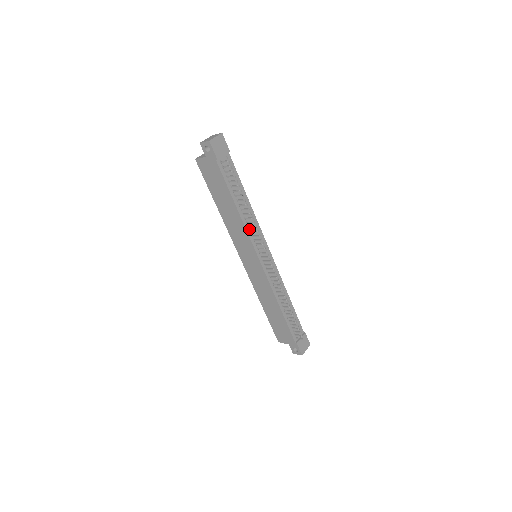
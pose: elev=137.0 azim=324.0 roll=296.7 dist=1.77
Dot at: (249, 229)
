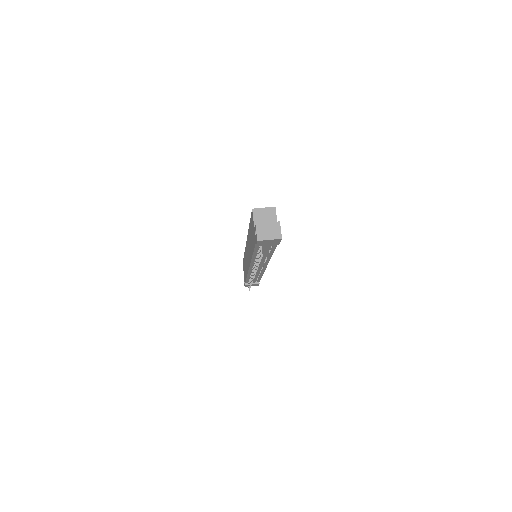
Dot at: occluded
